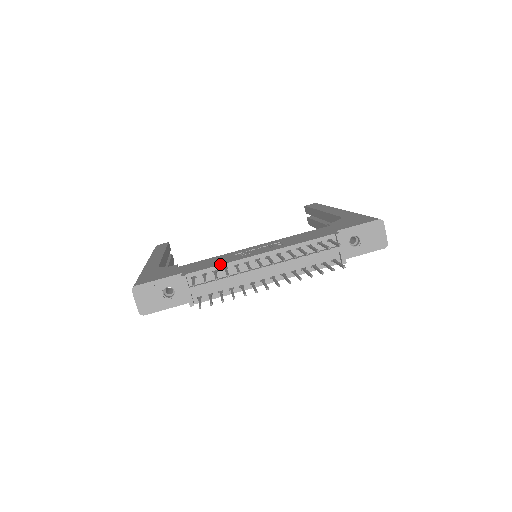
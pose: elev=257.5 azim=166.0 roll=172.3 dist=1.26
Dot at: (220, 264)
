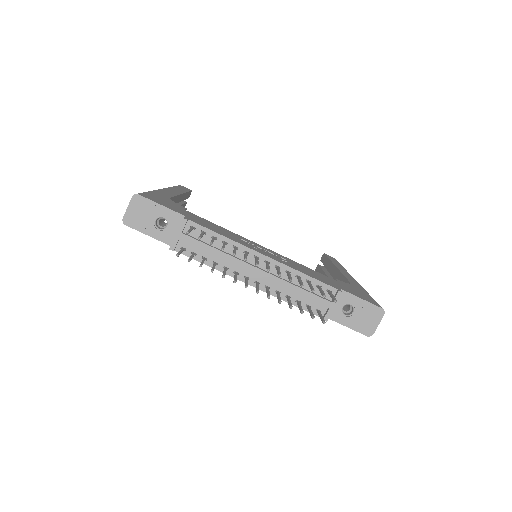
Dot at: (223, 235)
